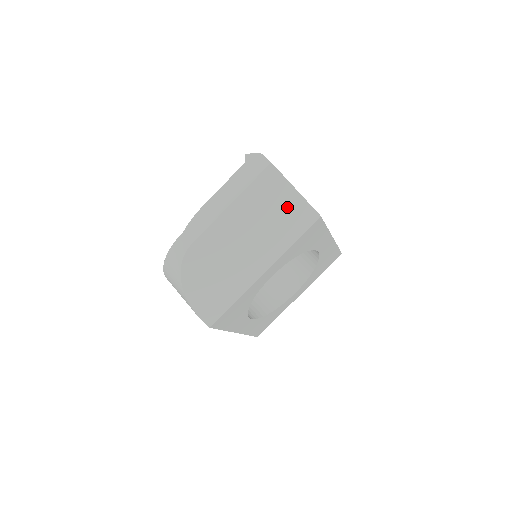
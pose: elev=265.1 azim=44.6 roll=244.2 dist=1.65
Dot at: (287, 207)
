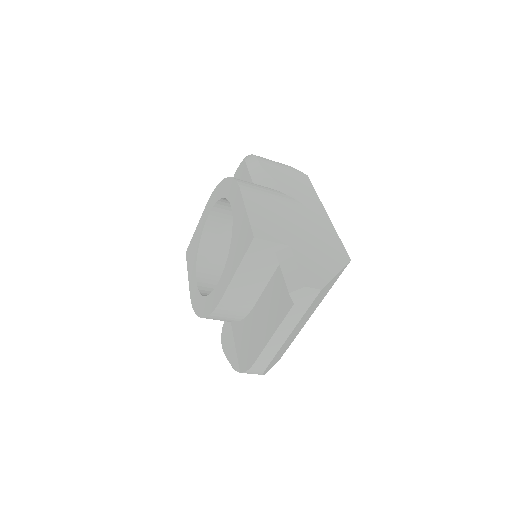
Dot at: (329, 285)
